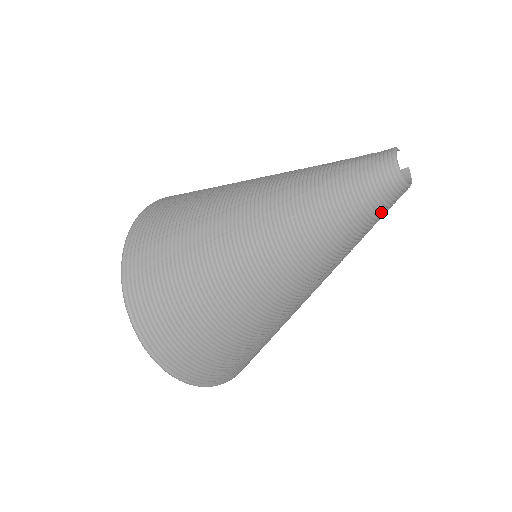
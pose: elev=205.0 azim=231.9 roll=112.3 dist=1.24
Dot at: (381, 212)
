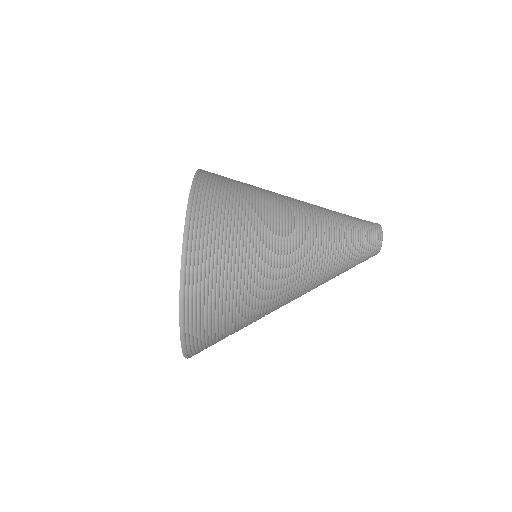
Dot at: (359, 263)
